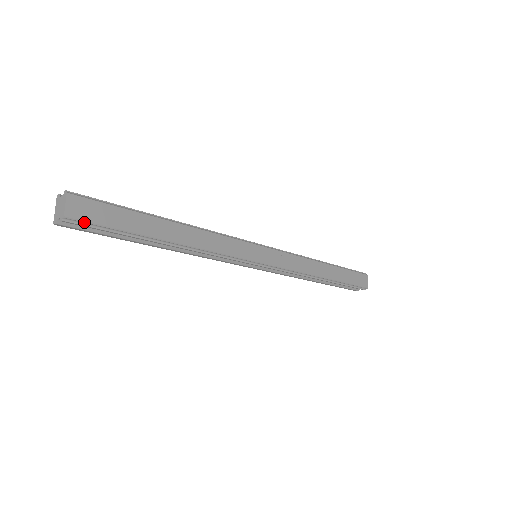
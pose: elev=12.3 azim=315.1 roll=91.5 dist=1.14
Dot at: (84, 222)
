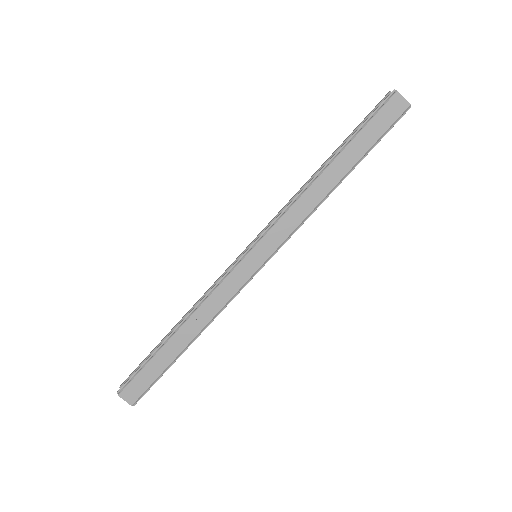
Dot at: (141, 396)
